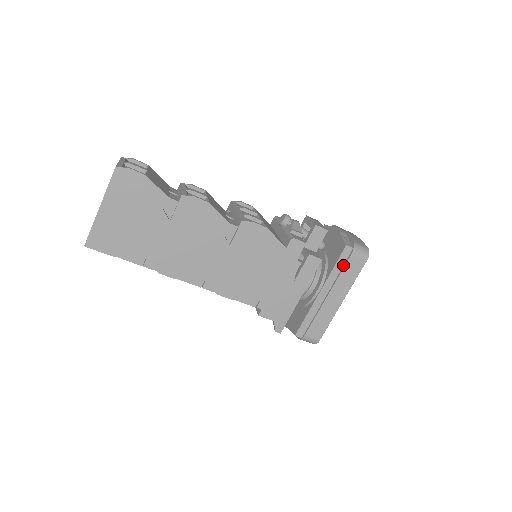
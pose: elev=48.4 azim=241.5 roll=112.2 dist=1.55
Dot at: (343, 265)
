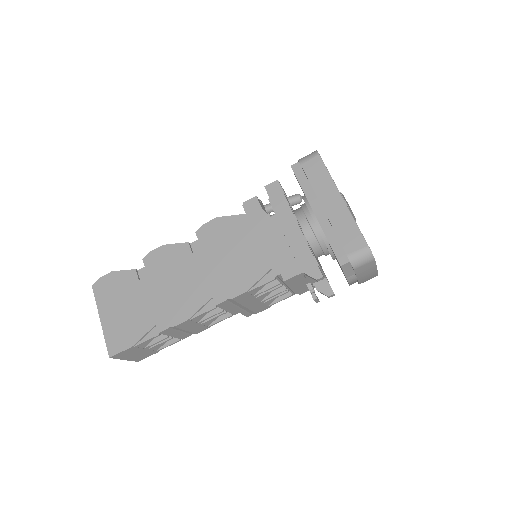
Dot at: (307, 178)
